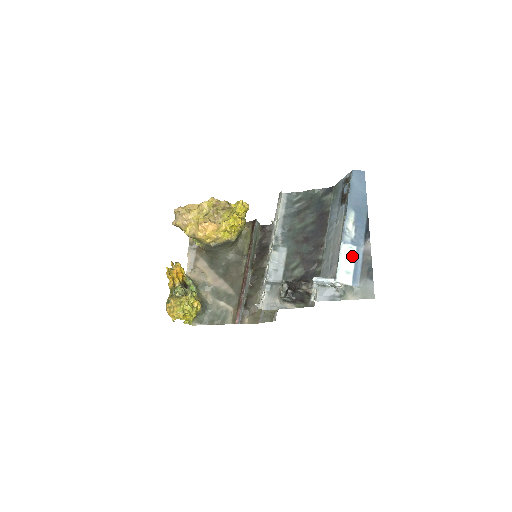
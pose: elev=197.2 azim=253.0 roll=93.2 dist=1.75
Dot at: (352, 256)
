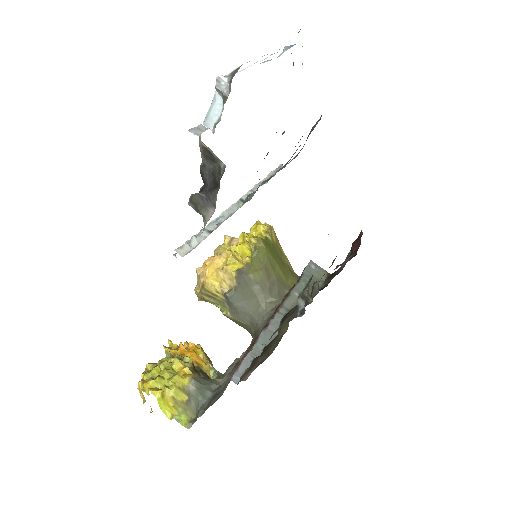
Dot at: occluded
